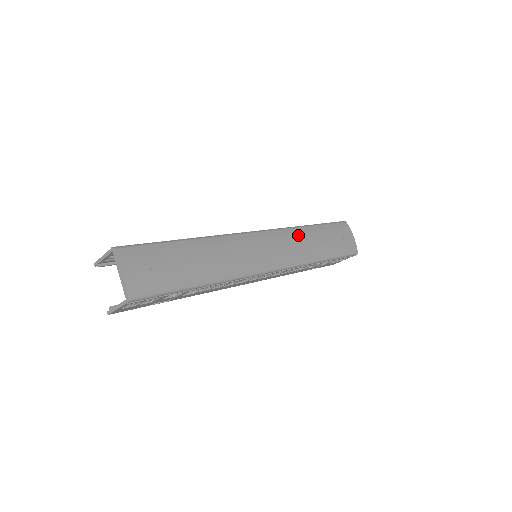
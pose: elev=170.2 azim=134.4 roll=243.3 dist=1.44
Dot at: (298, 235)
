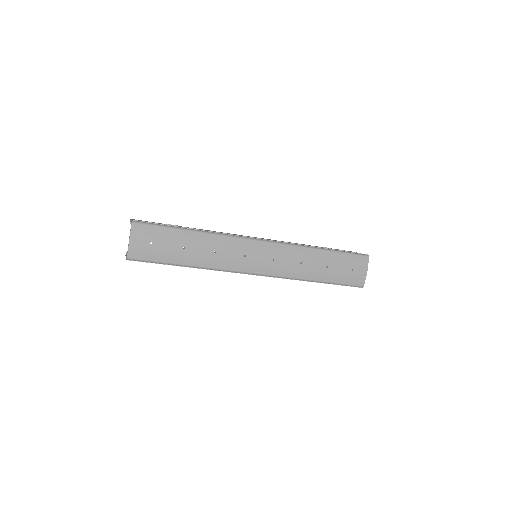
Dot at: (301, 254)
